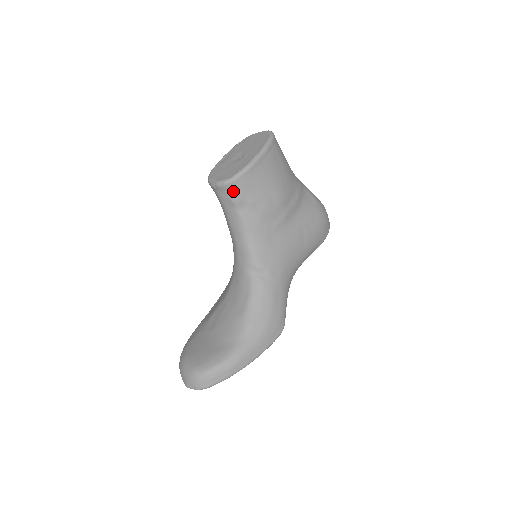
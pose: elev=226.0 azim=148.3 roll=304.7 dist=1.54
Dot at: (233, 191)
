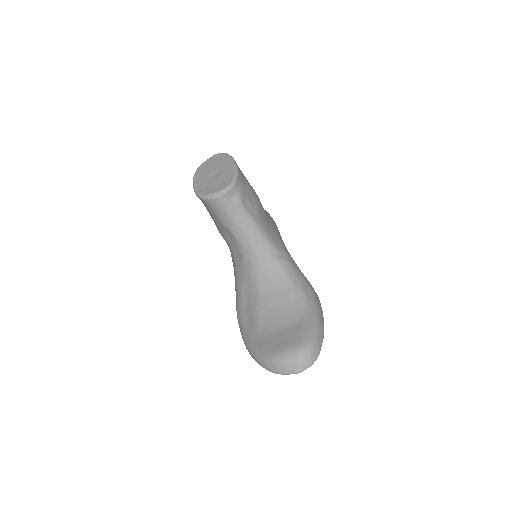
Dot at: (237, 192)
